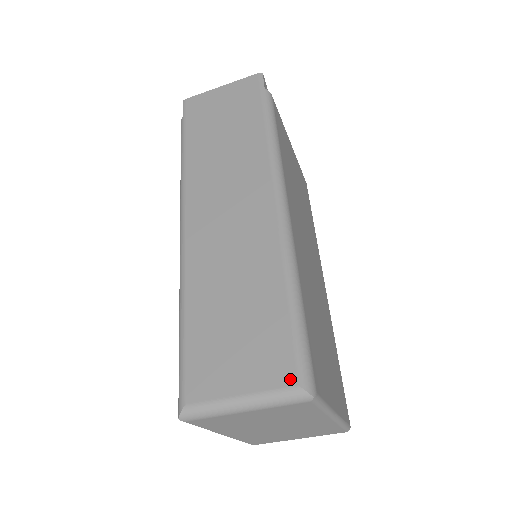
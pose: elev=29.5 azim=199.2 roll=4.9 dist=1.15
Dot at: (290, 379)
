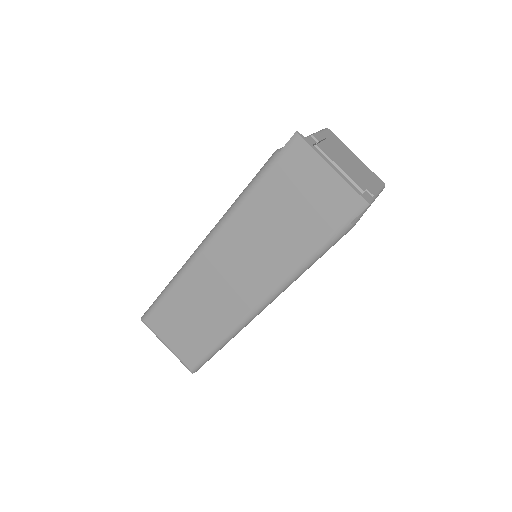
Dot at: (188, 364)
